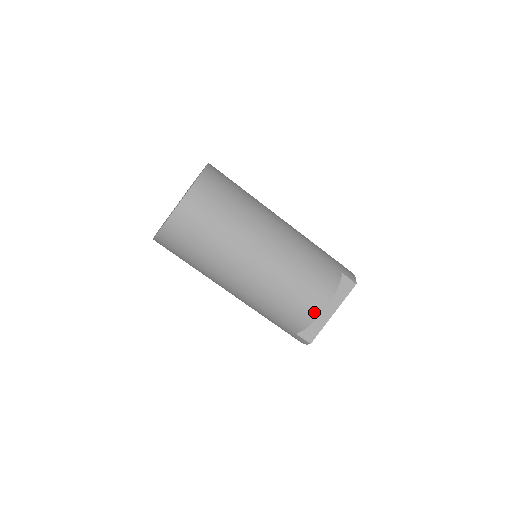
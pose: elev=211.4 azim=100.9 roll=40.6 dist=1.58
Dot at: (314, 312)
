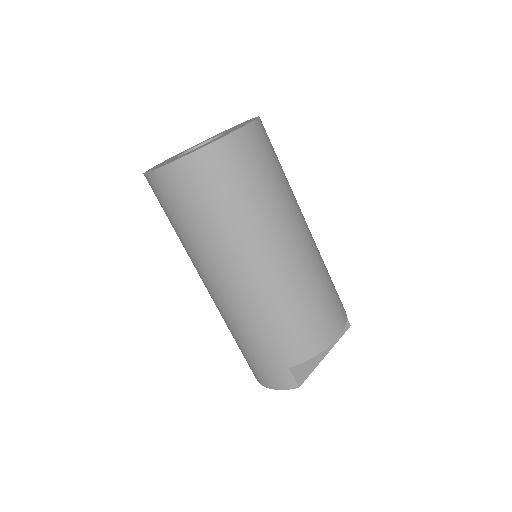
Dot at: (328, 337)
